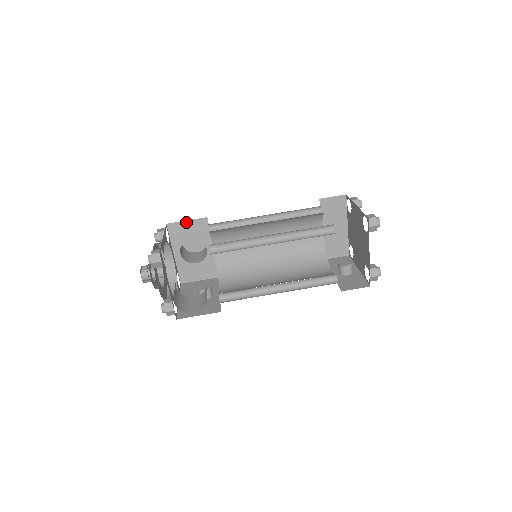
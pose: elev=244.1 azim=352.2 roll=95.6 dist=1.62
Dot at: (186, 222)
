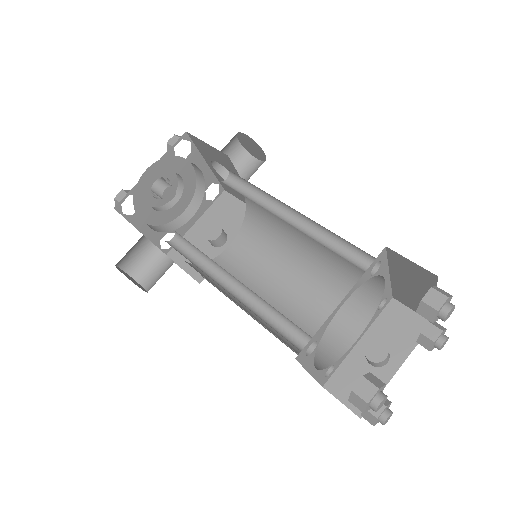
Dot at: (206, 144)
